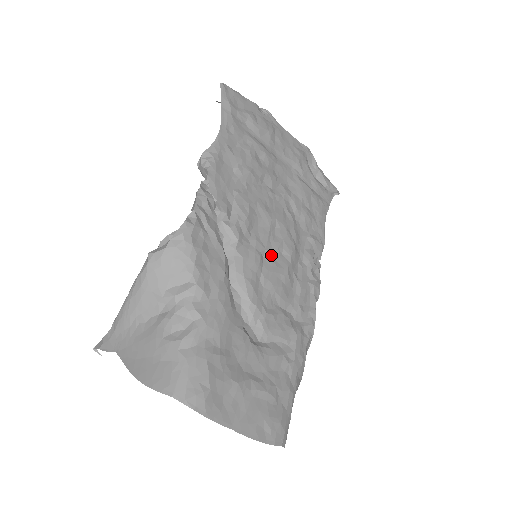
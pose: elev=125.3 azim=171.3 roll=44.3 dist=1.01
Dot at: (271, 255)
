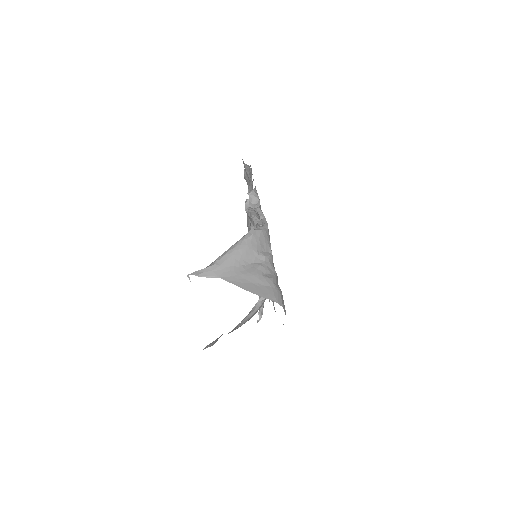
Dot at: occluded
